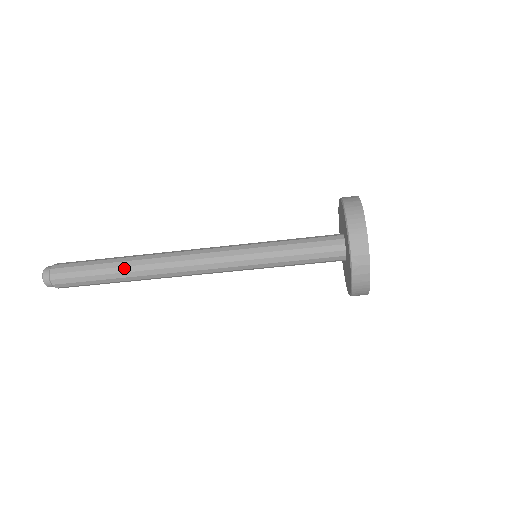
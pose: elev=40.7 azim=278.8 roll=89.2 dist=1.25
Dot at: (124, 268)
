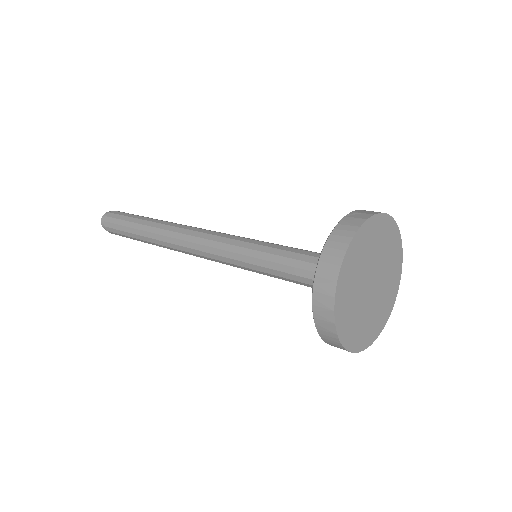
Dot at: occluded
